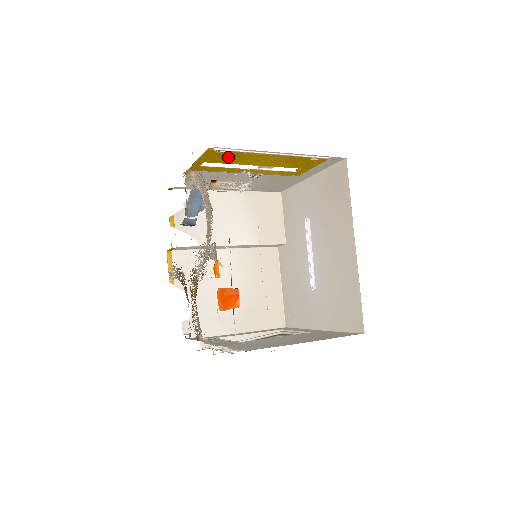
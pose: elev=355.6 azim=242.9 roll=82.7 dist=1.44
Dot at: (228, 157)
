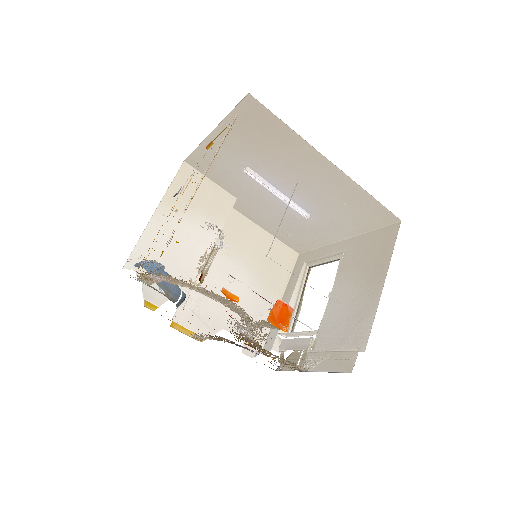
Dot at: occluded
